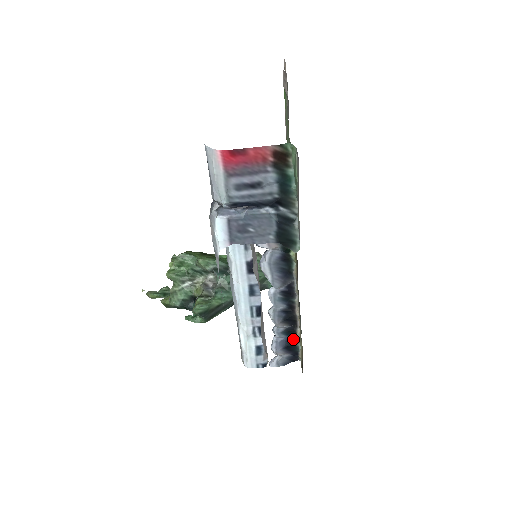
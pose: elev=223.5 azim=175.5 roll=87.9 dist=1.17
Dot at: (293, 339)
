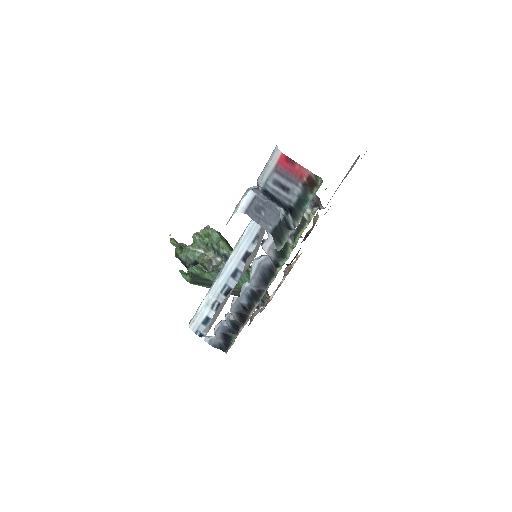
Dot at: (234, 332)
